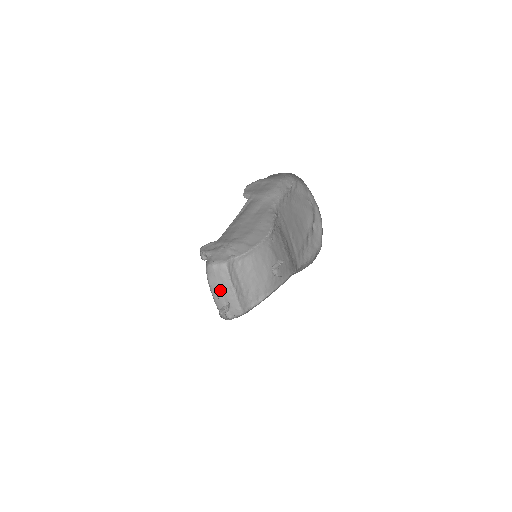
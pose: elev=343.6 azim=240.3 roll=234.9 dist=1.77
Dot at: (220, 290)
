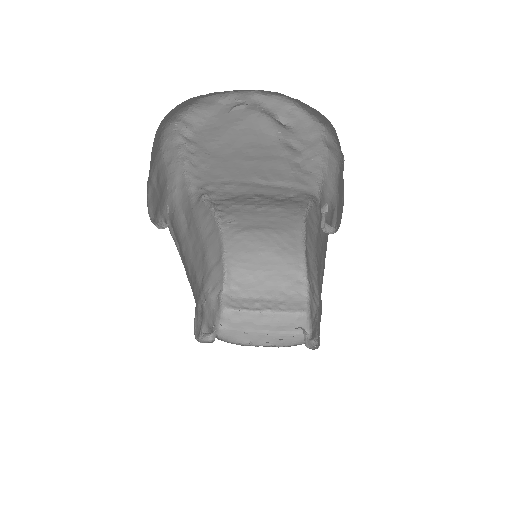
Dot at: (260, 332)
